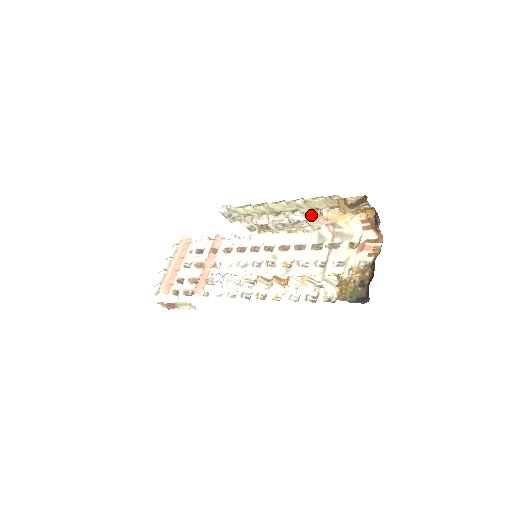
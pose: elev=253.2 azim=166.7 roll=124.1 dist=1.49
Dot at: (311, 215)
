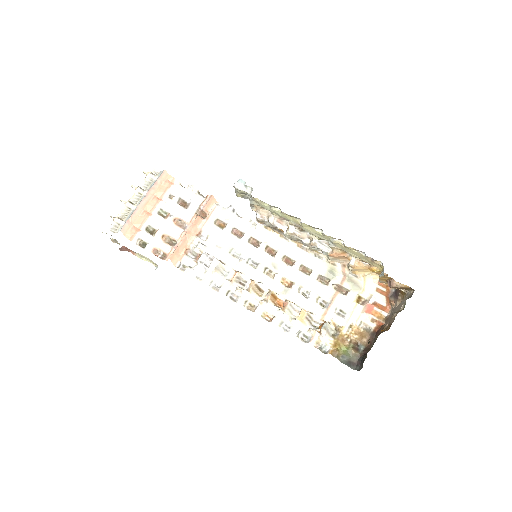
Dot at: (337, 253)
